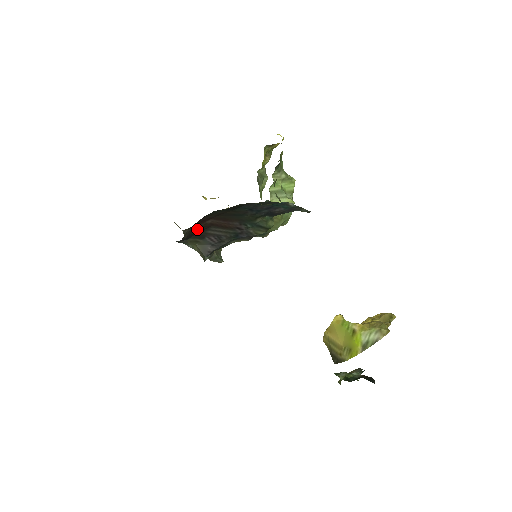
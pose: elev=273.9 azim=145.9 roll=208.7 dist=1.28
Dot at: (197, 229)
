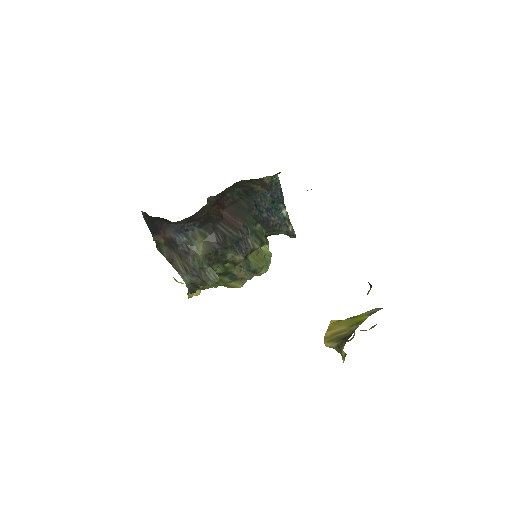
Dot at: (212, 215)
